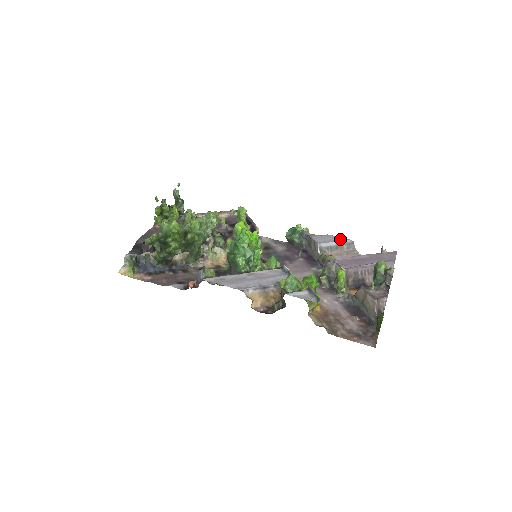
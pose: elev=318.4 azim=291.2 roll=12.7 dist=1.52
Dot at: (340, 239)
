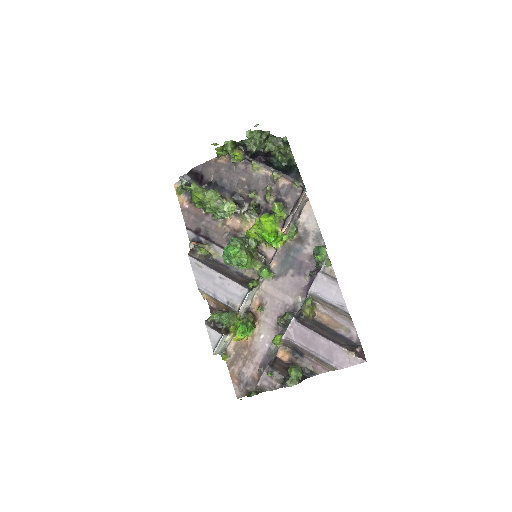
Dot at: (339, 302)
